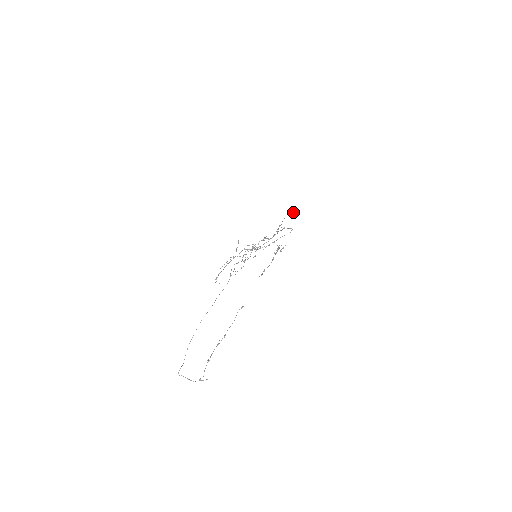
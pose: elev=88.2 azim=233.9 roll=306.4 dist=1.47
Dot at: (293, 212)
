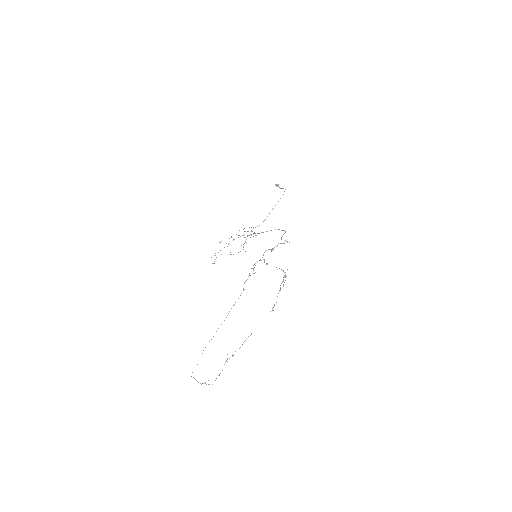
Dot at: (282, 188)
